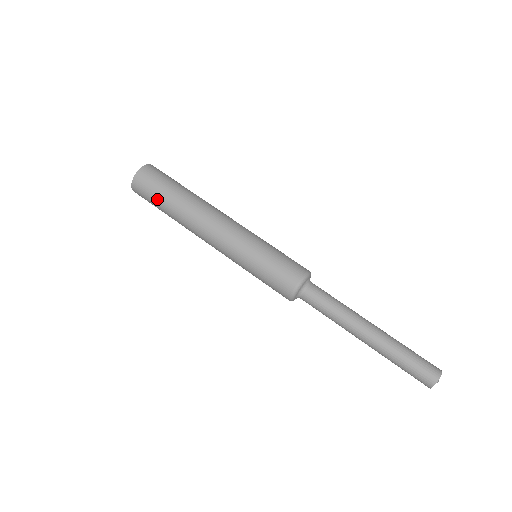
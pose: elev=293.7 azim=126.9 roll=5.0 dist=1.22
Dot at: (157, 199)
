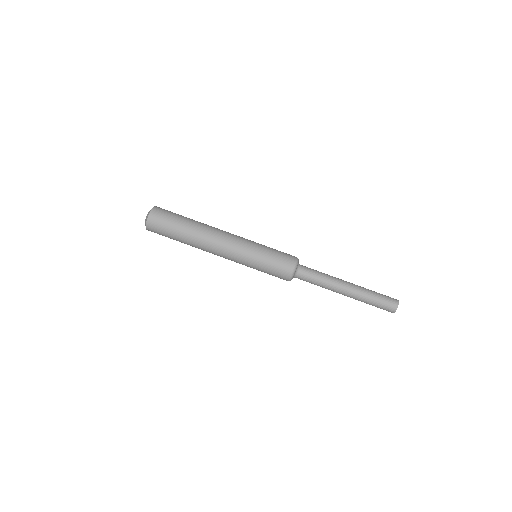
Dot at: (170, 234)
